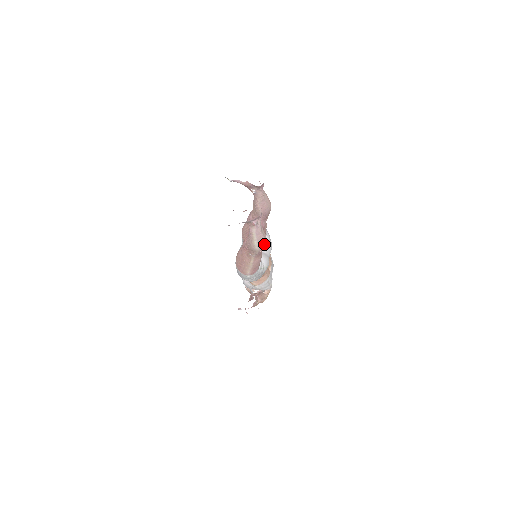
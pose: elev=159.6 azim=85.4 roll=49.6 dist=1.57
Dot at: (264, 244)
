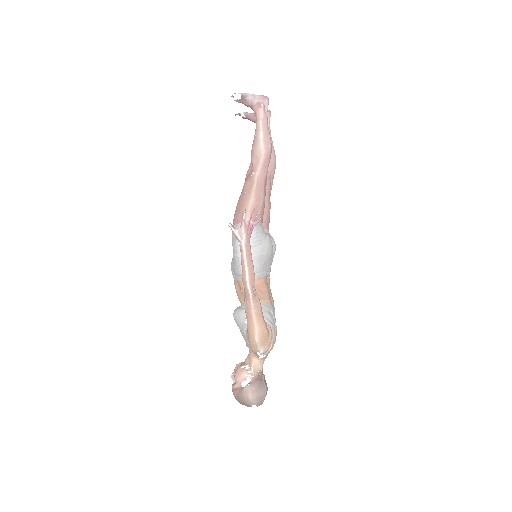
Dot at: (269, 145)
